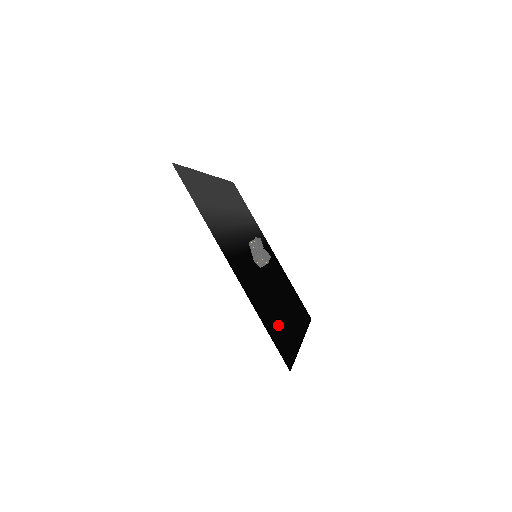
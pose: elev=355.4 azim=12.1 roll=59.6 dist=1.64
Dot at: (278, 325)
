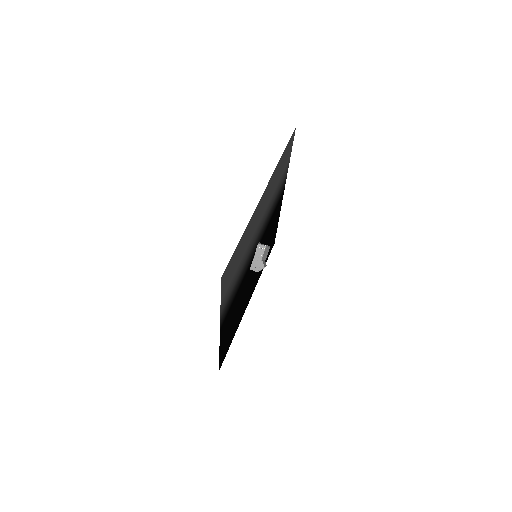
Dot at: (233, 328)
